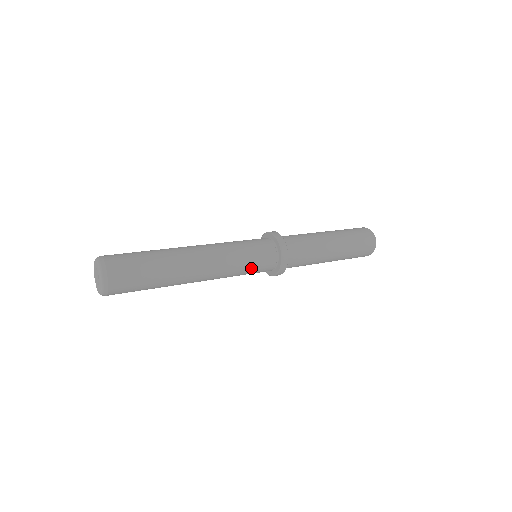
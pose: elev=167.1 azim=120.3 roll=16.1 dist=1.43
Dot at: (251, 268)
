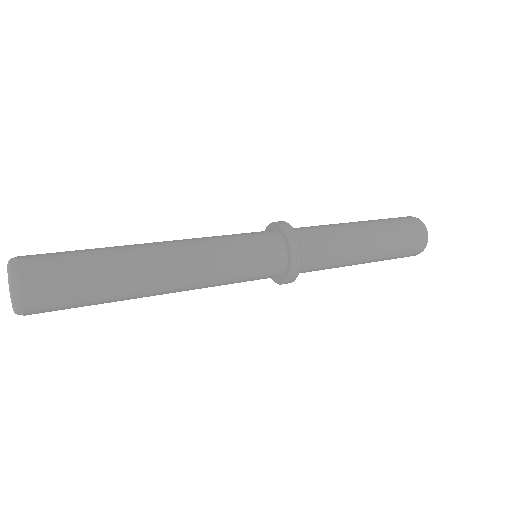
Dot at: occluded
